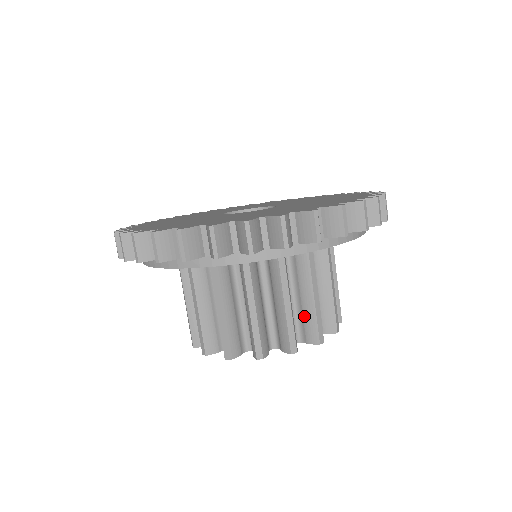
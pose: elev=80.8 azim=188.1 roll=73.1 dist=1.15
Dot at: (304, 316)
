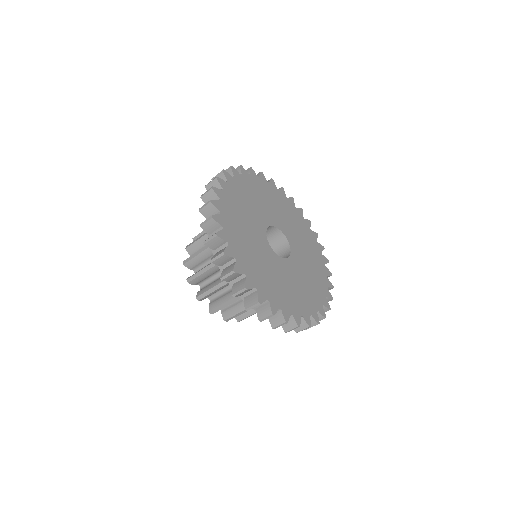
Dot at: (233, 307)
